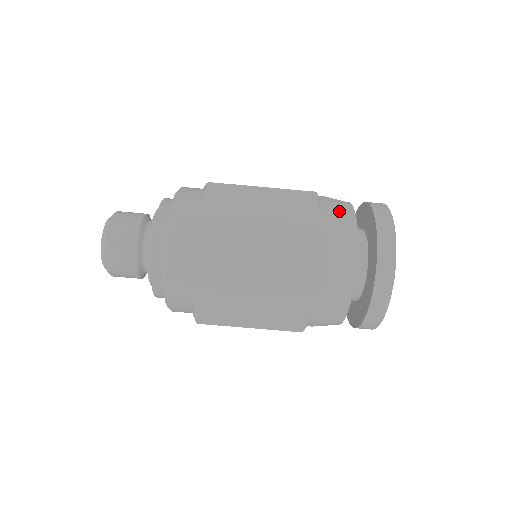
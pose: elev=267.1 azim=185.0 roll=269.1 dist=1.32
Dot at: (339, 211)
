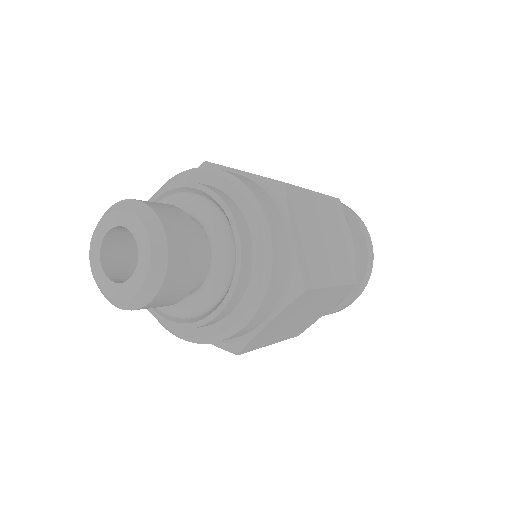
Dot at: (347, 219)
